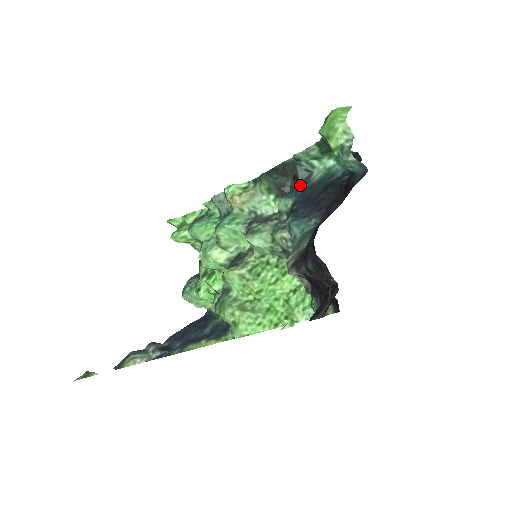
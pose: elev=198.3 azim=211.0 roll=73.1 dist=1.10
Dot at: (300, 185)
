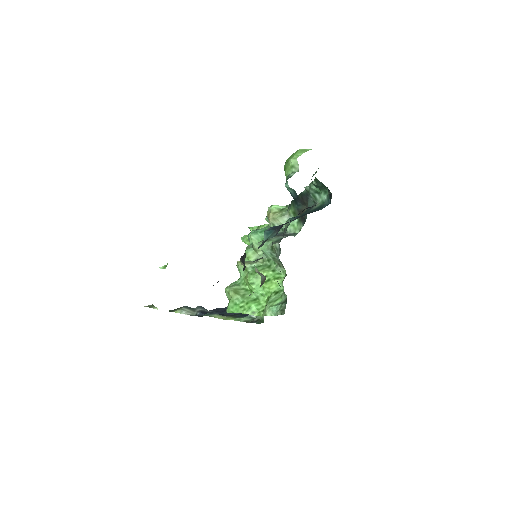
Dot at: (305, 212)
